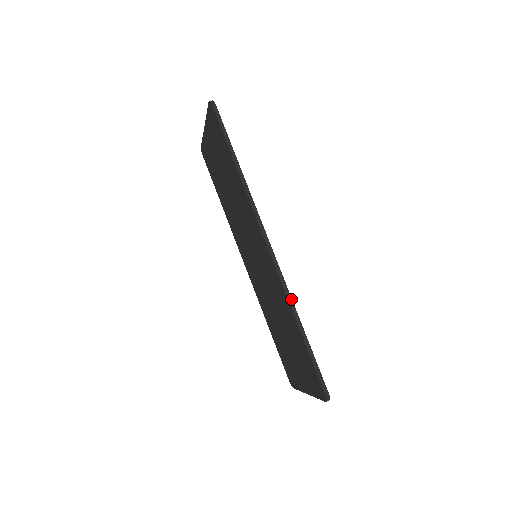
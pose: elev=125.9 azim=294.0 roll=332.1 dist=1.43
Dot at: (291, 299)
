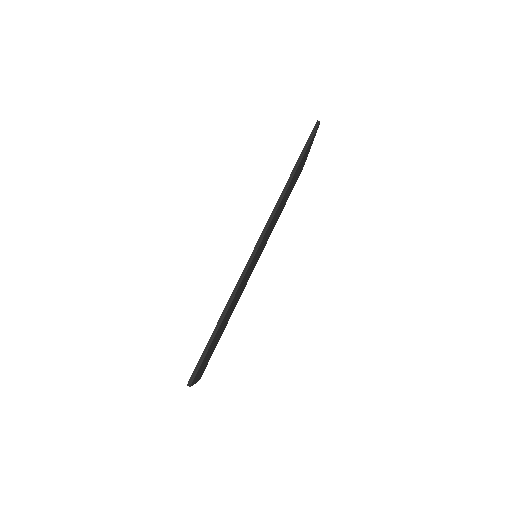
Dot at: (236, 292)
